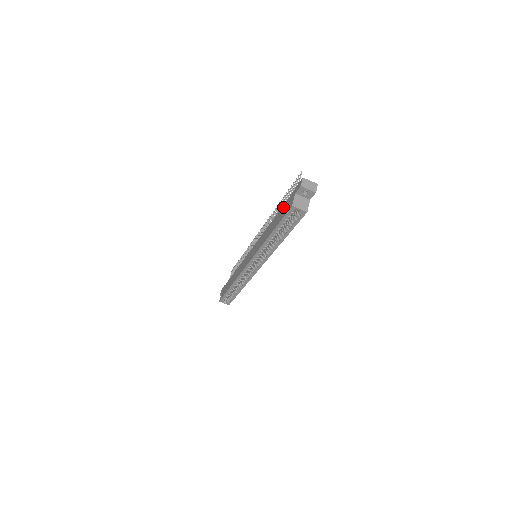
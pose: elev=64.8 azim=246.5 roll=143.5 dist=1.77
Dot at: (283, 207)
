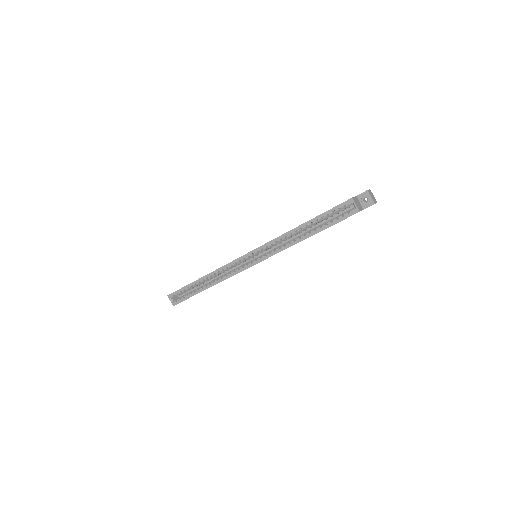
Dot at: occluded
